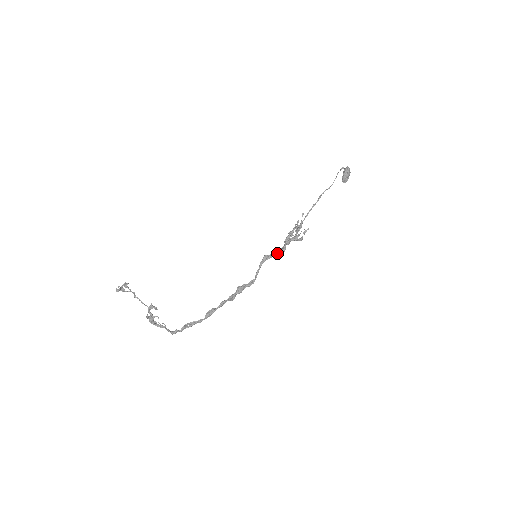
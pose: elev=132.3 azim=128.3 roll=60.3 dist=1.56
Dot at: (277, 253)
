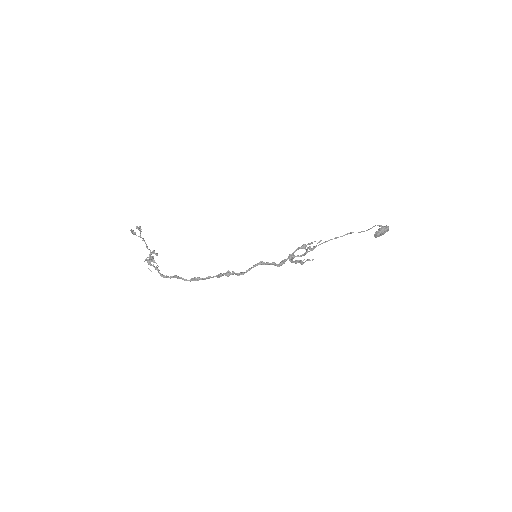
Dot at: (275, 263)
